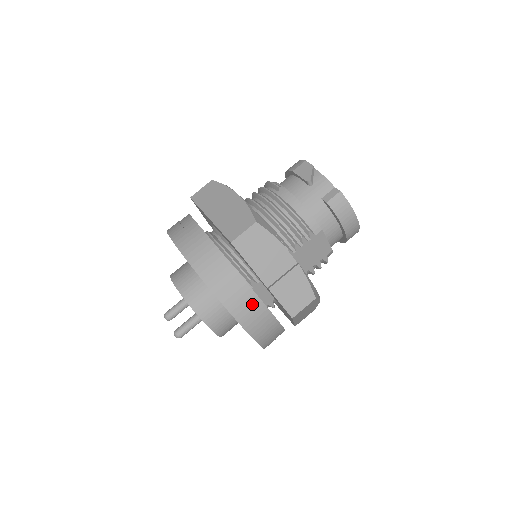
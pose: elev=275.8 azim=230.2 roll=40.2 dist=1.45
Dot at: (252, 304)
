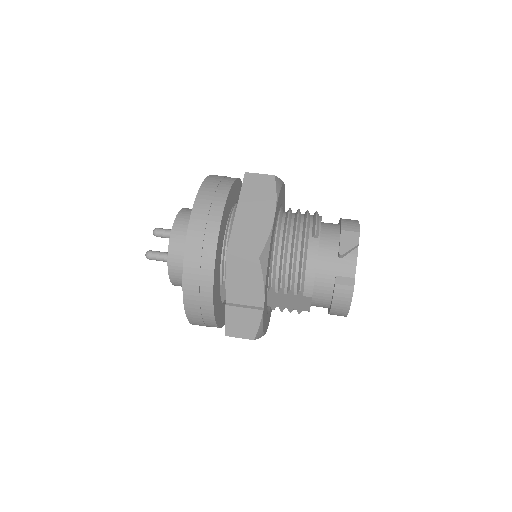
Dot at: (204, 302)
